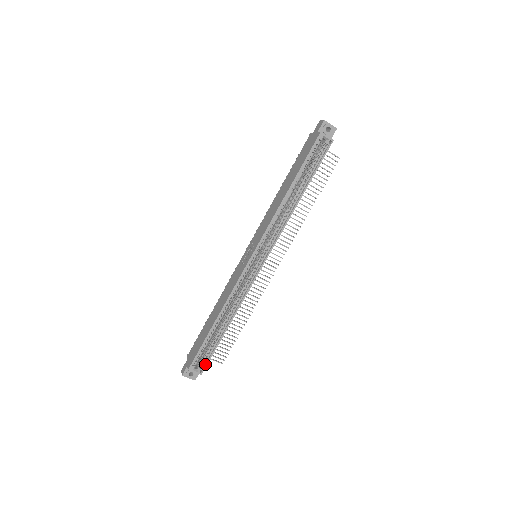
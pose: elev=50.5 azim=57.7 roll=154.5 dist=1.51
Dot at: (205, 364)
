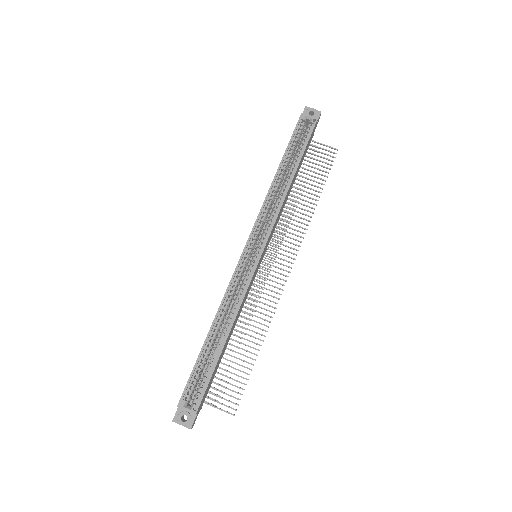
Dot at: (200, 397)
